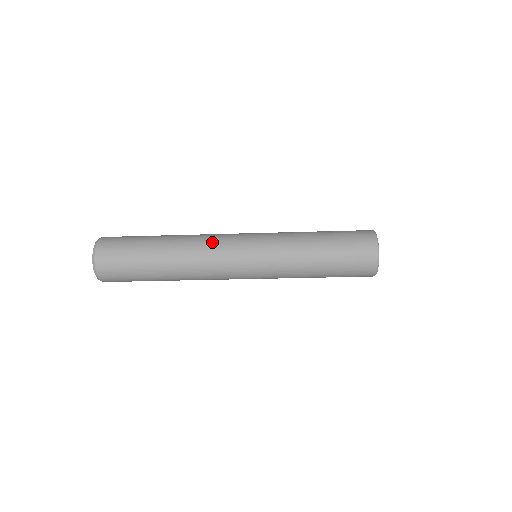
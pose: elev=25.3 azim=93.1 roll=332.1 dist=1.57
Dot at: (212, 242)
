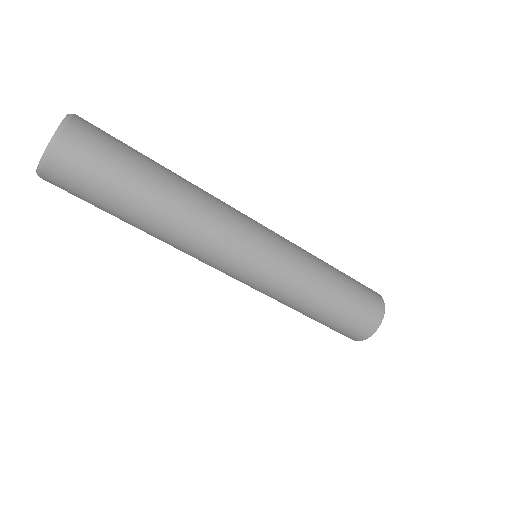
Dot at: (227, 204)
